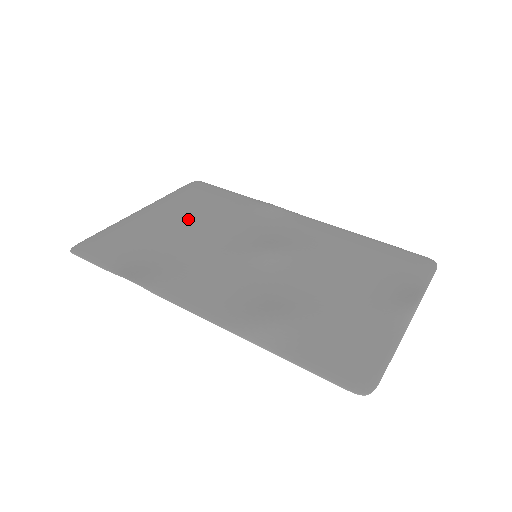
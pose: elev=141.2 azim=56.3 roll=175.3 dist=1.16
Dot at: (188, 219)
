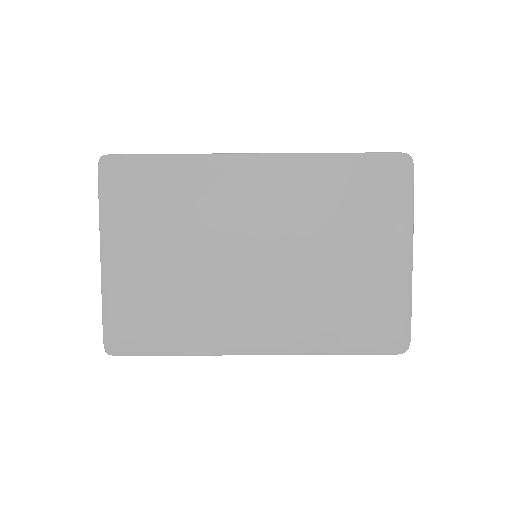
Dot at: (157, 242)
